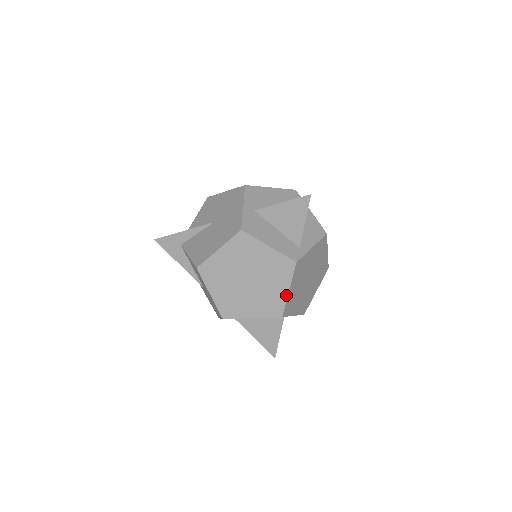
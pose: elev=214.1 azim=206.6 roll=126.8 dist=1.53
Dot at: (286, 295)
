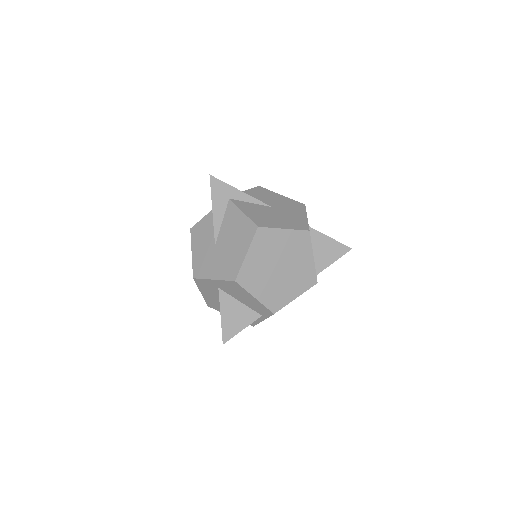
Dot at: (291, 300)
